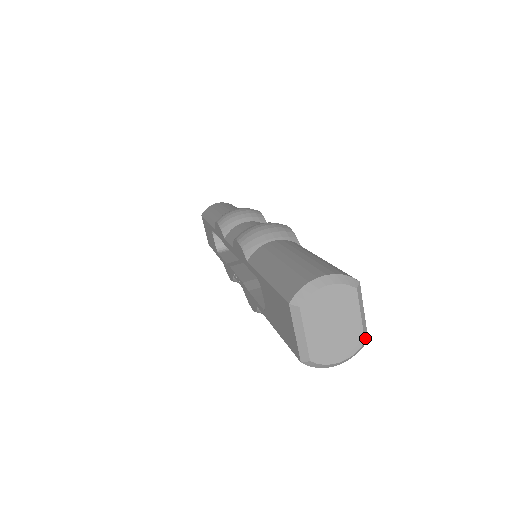
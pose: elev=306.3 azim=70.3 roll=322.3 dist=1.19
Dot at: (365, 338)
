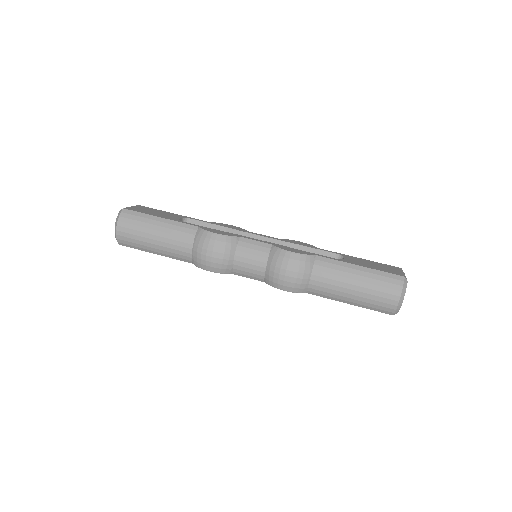
Dot at: occluded
